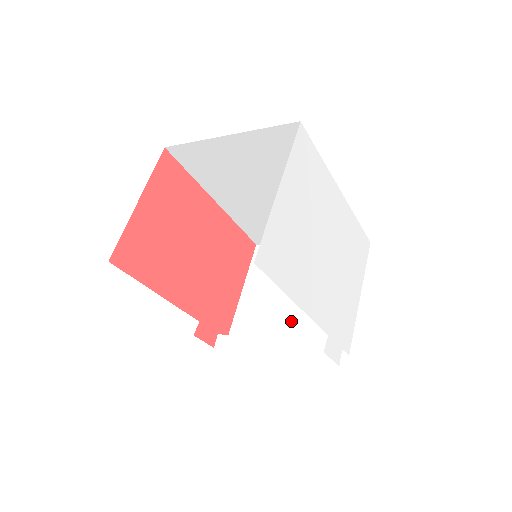
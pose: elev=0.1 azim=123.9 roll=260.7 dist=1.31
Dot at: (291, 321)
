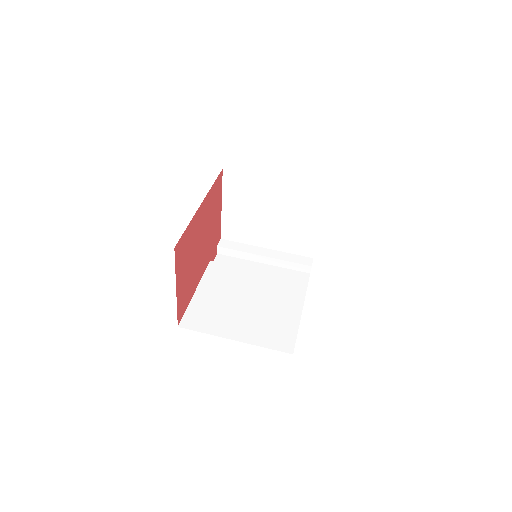
Dot at: (270, 234)
